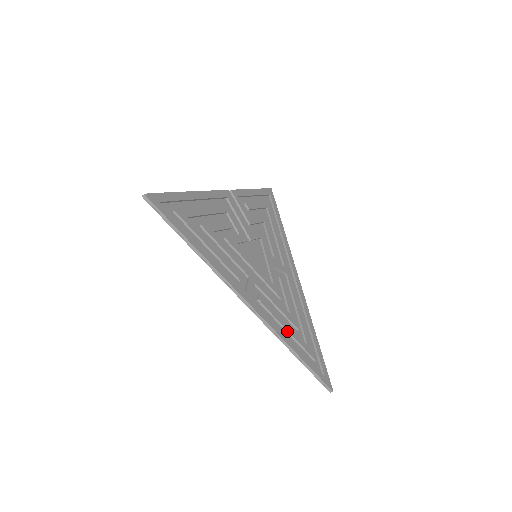
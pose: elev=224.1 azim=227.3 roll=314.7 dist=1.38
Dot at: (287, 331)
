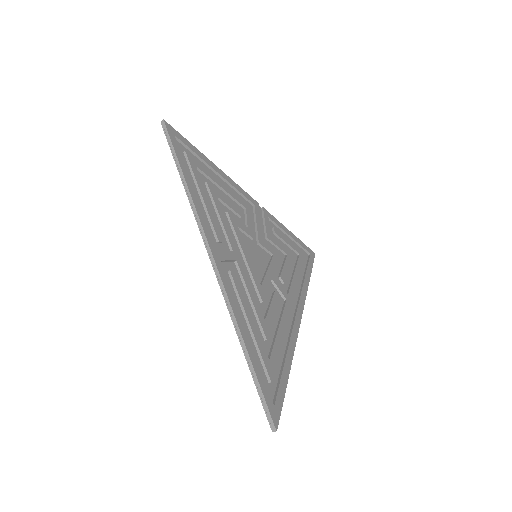
Dot at: (248, 323)
